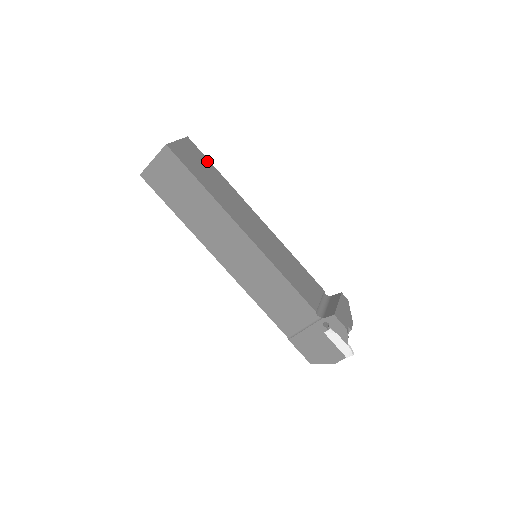
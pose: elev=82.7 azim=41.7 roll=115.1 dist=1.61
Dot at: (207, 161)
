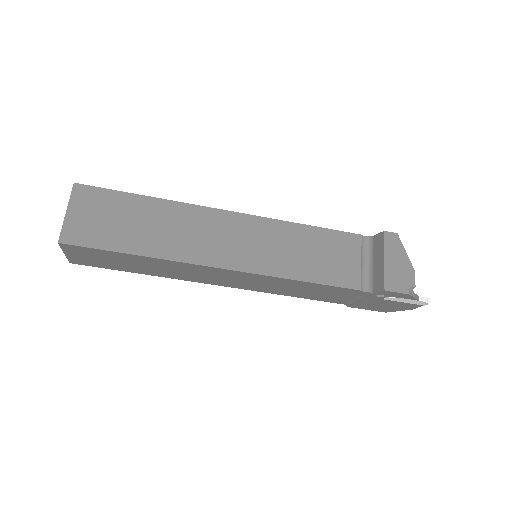
Dot at: (119, 196)
